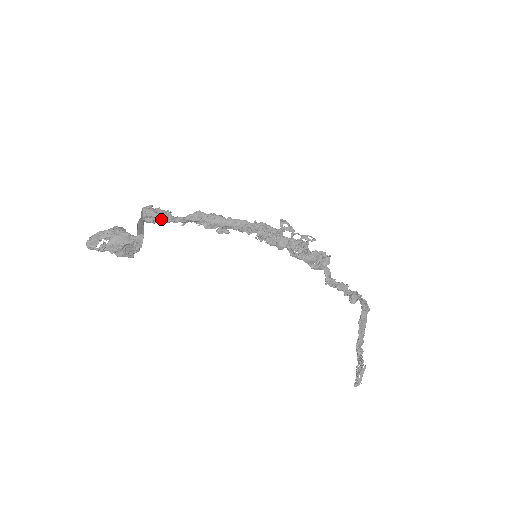
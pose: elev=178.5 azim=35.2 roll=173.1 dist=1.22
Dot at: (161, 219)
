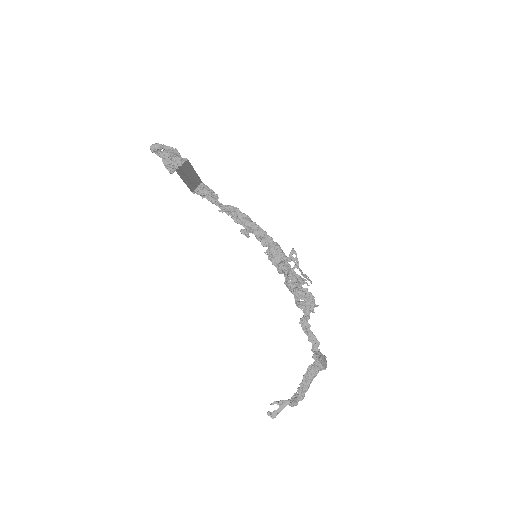
Dot at: (209, 196)
